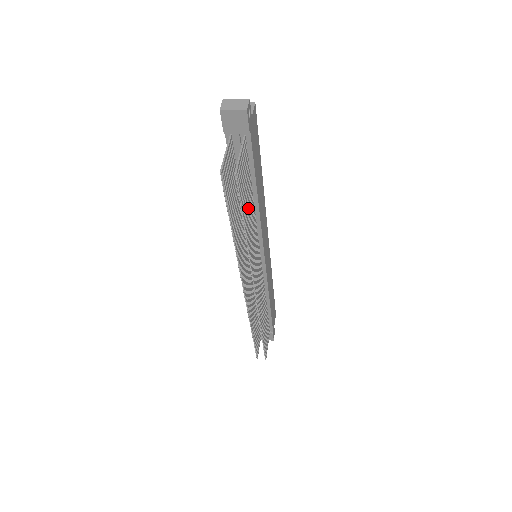
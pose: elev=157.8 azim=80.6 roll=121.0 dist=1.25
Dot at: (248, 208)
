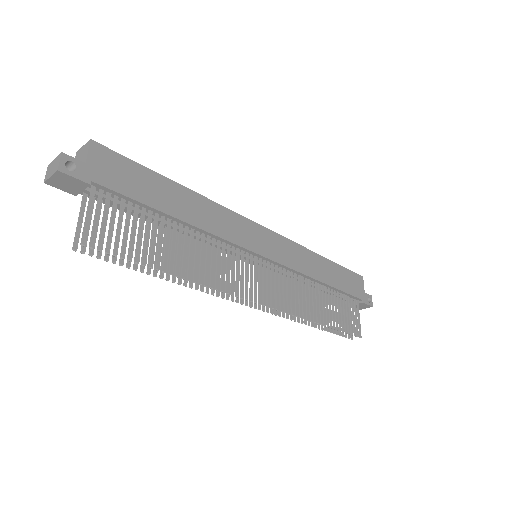
Dot at: (165, 243)
